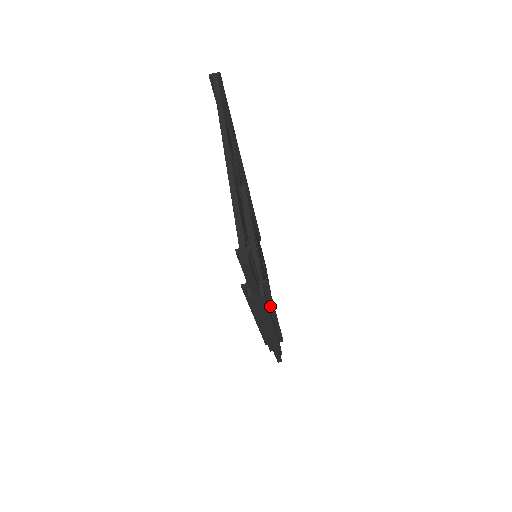
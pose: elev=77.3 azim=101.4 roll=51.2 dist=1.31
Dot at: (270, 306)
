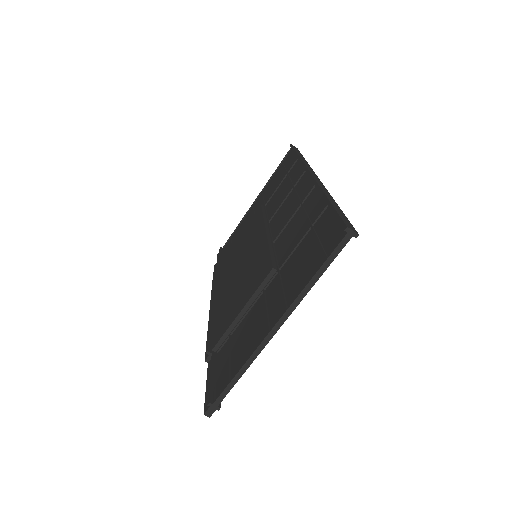
Dot at: occluded
